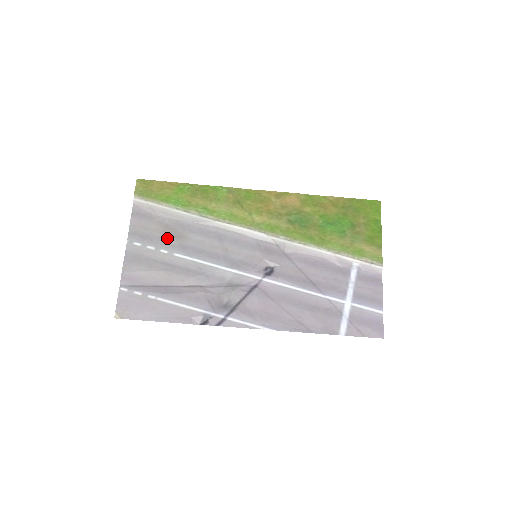
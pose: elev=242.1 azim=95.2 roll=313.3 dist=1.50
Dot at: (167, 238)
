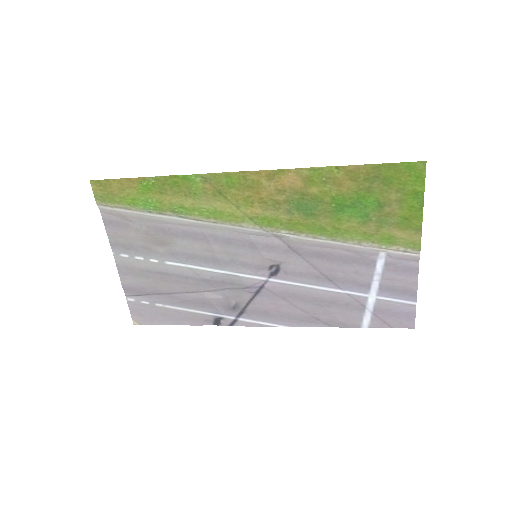
Dot at: (152, 246)
